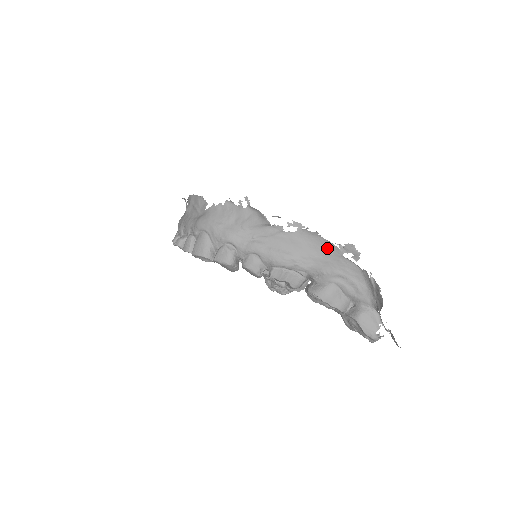
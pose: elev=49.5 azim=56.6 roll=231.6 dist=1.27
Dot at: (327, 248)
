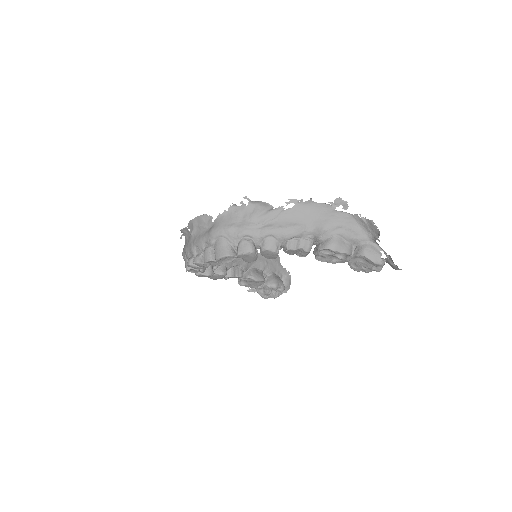
Dot at: (322, 209)
